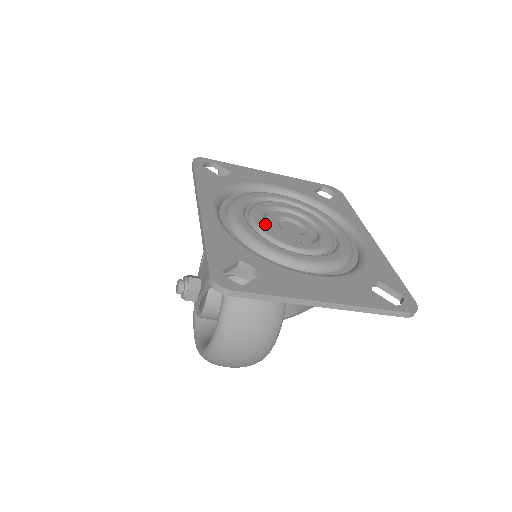
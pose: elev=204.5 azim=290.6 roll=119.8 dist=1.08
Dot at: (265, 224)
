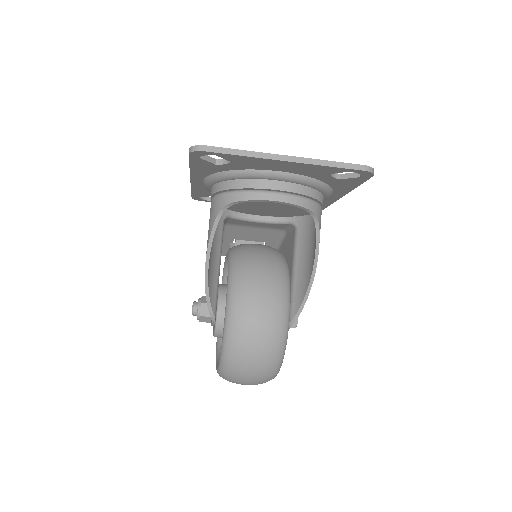
Dot at: occluded
